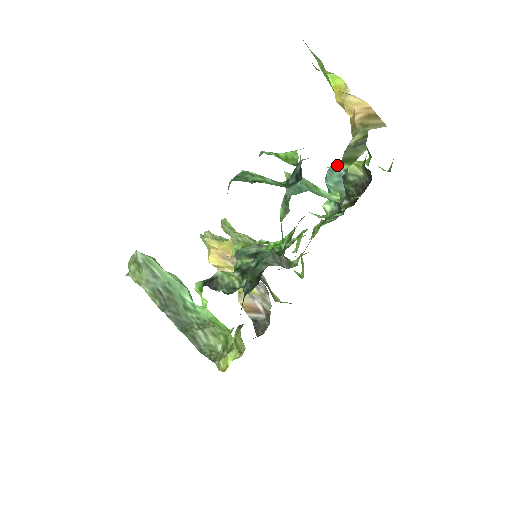
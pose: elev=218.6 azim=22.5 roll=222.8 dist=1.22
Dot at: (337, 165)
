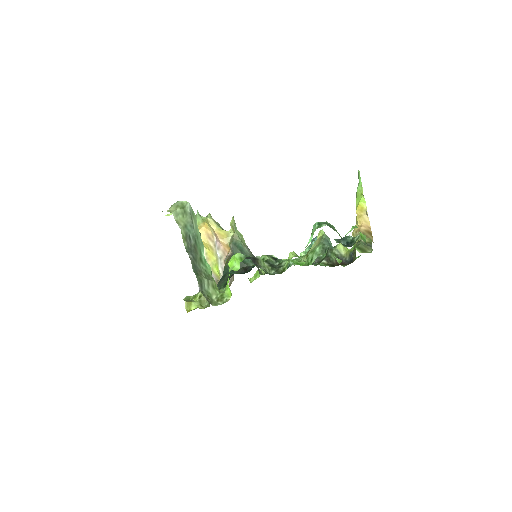
Dot at: occluded
